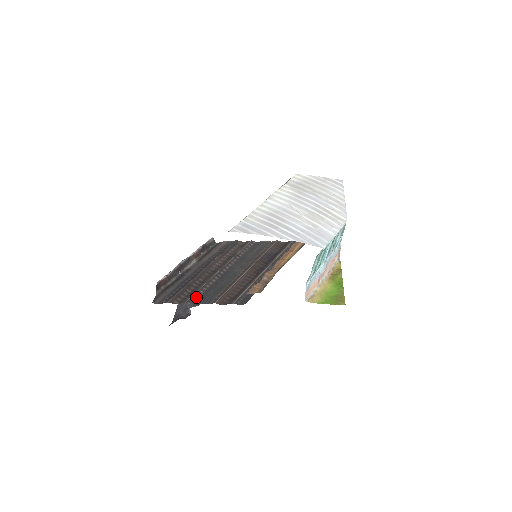
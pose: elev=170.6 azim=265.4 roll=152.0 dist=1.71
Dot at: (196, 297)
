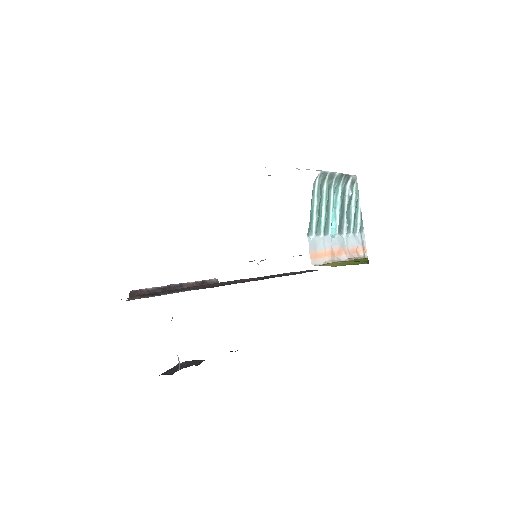
Dot at: (173, 292)
